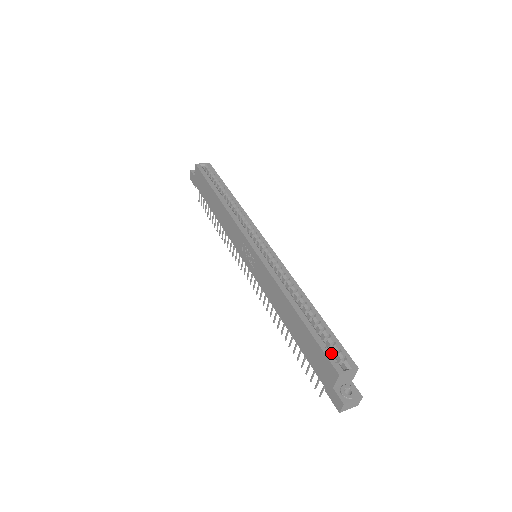
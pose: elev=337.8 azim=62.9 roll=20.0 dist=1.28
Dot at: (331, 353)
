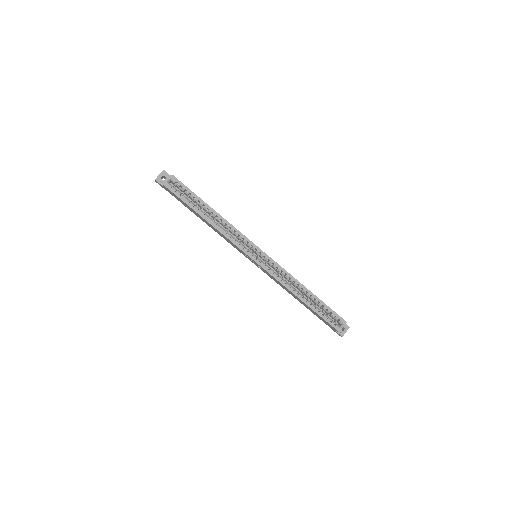
Dot at: (329, 315)
